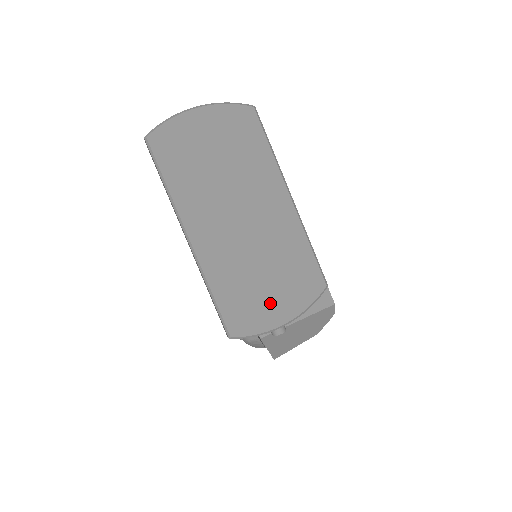
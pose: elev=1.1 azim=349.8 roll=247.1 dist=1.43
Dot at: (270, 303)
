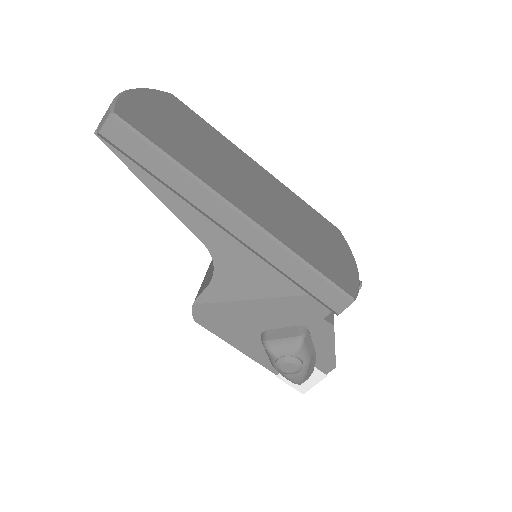
Dot at: (336, 255)
